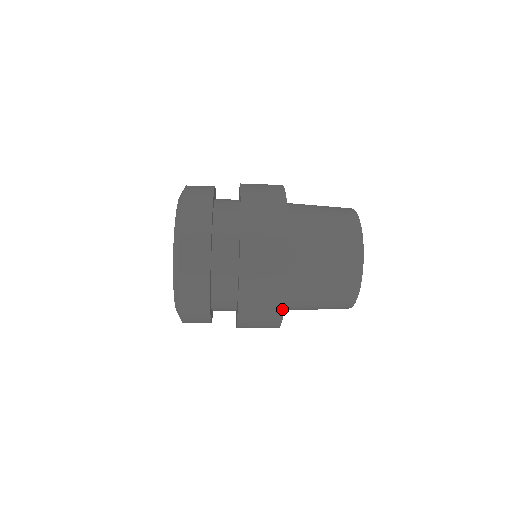
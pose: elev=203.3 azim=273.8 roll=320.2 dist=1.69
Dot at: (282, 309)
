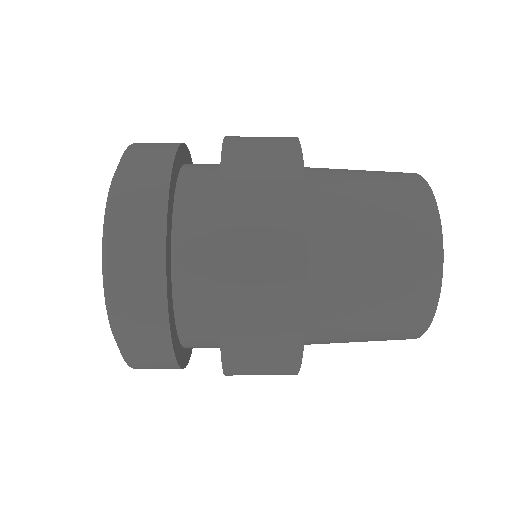
Dot at: occluded
